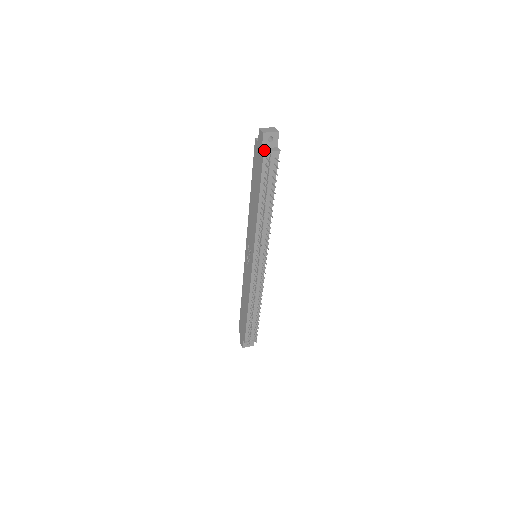
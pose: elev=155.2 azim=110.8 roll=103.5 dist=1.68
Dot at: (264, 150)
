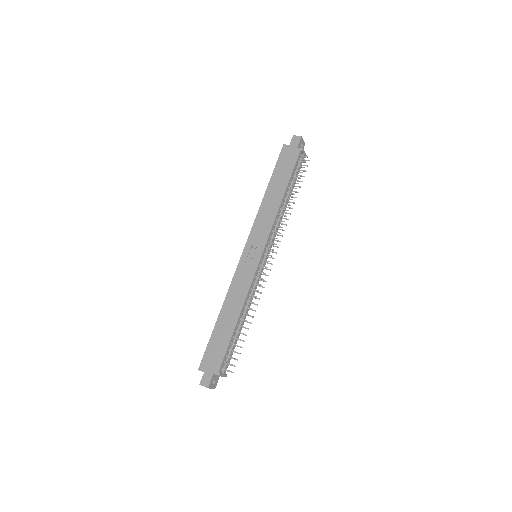
Dot at: (301, 148)
